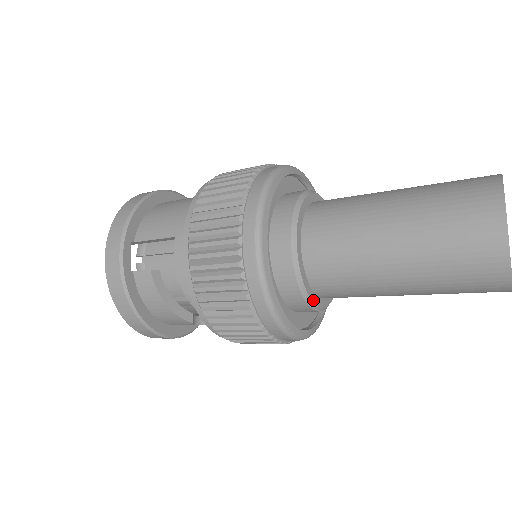
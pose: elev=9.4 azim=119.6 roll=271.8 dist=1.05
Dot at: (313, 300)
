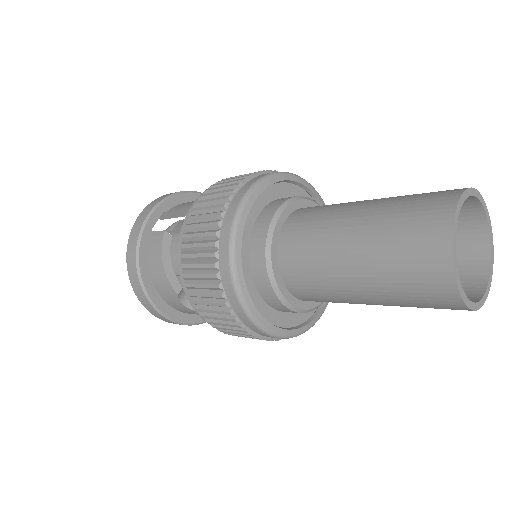
Dot at: (277, 281)
